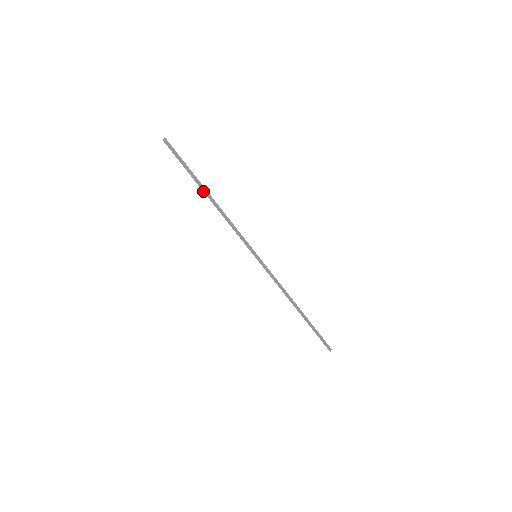
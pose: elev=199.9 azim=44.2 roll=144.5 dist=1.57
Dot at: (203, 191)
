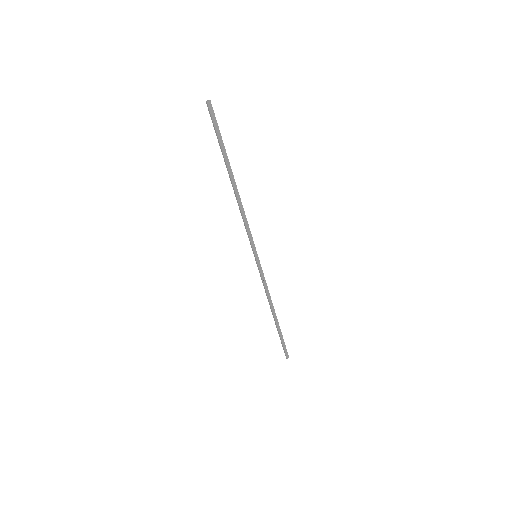
Dot at: (229, 174)
